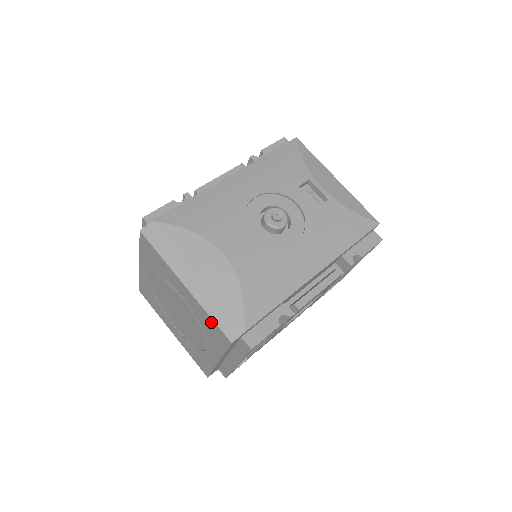
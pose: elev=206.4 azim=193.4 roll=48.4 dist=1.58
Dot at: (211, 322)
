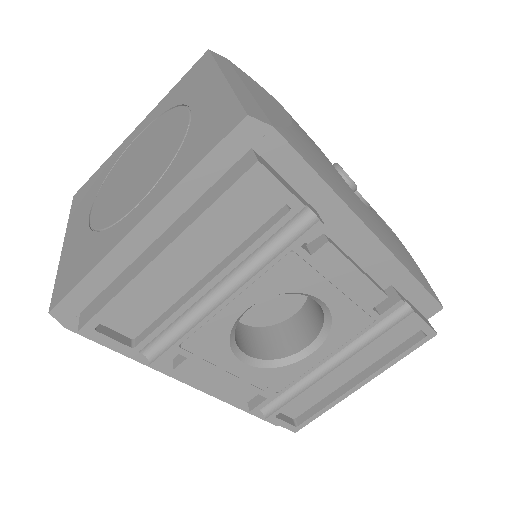
Dot at: (227, 107)
